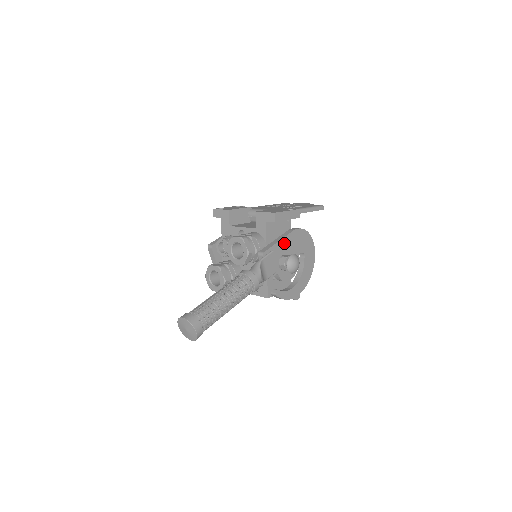
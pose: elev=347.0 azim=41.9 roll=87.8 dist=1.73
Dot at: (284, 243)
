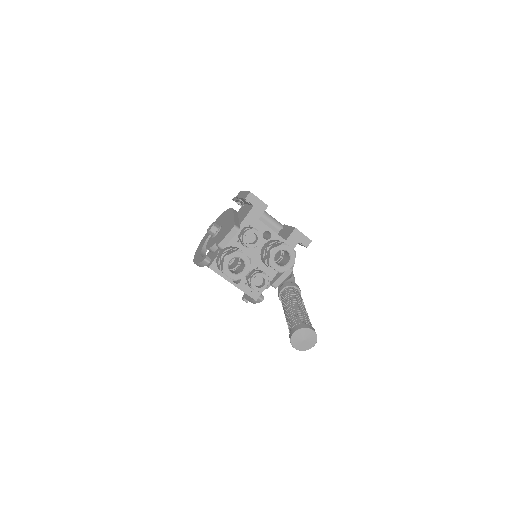
Dot at: occluded
